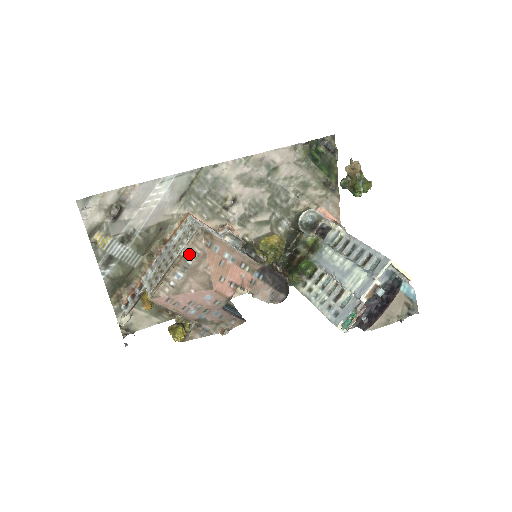
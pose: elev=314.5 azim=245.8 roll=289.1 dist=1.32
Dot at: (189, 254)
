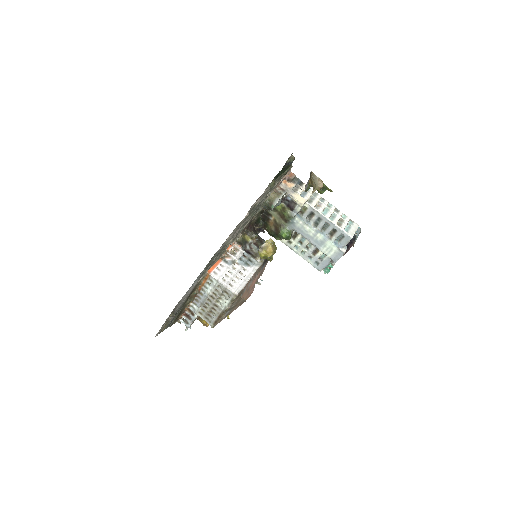
Dot at: (232, 305)
